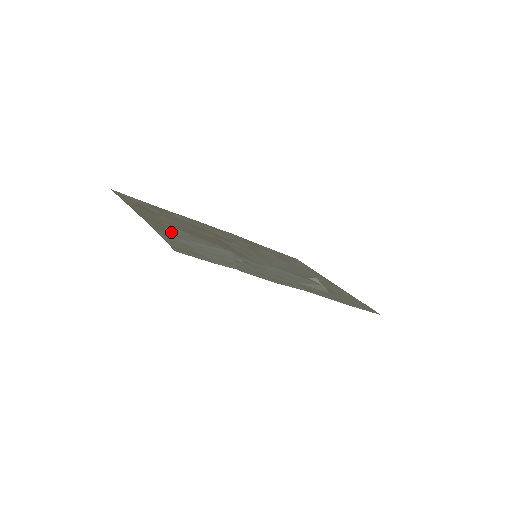
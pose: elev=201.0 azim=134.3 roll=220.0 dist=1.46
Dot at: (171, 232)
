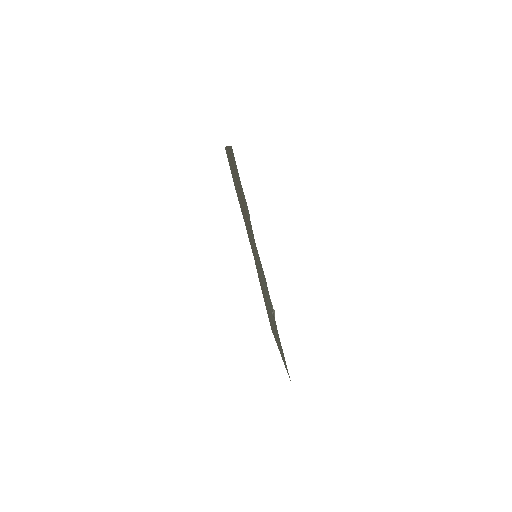
Dot at: (234, 164)
